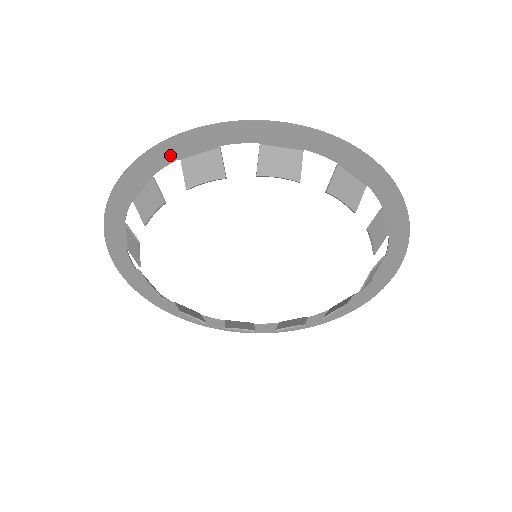
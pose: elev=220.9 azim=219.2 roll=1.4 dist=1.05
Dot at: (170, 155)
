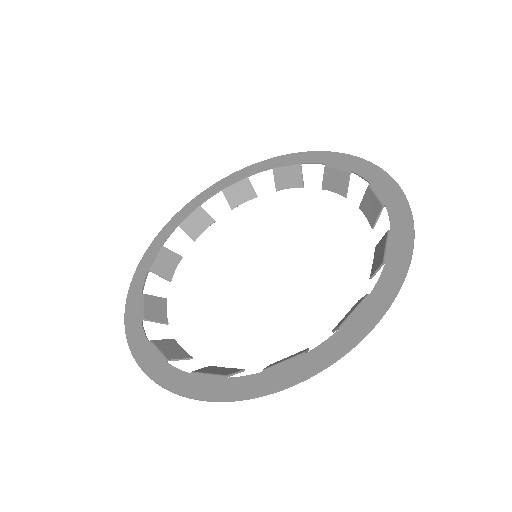
Dot at: (259, 382)
